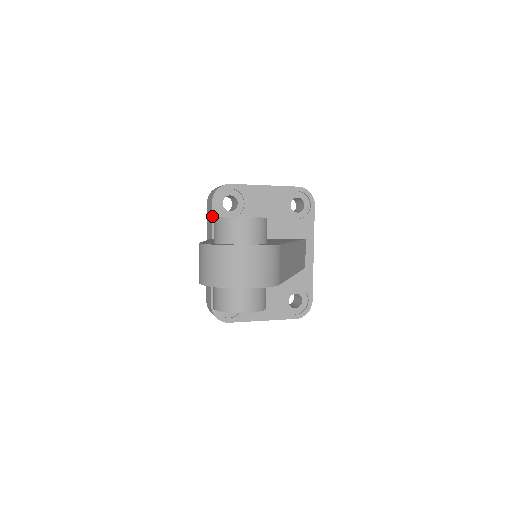
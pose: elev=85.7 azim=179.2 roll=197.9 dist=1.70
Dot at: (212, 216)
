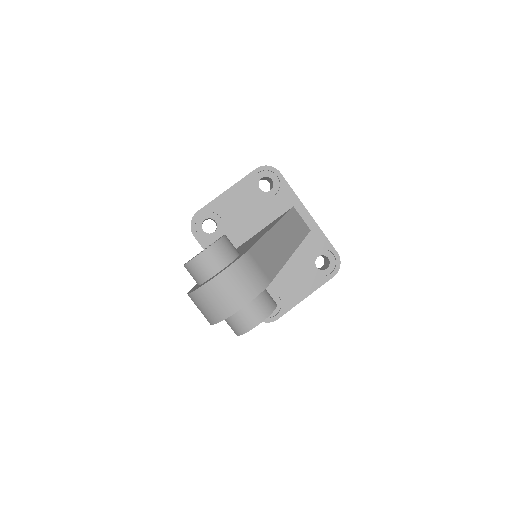
Dot at: (202, 247)
